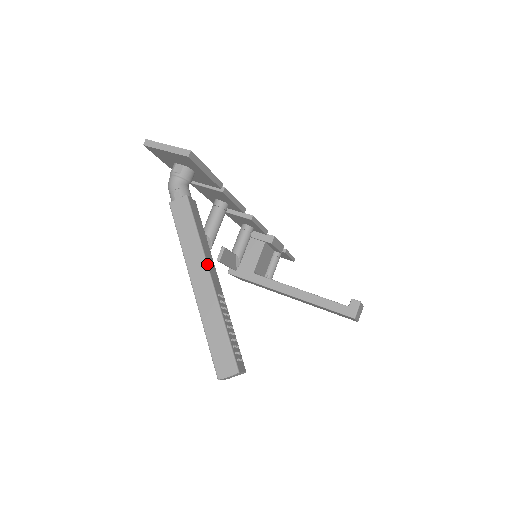
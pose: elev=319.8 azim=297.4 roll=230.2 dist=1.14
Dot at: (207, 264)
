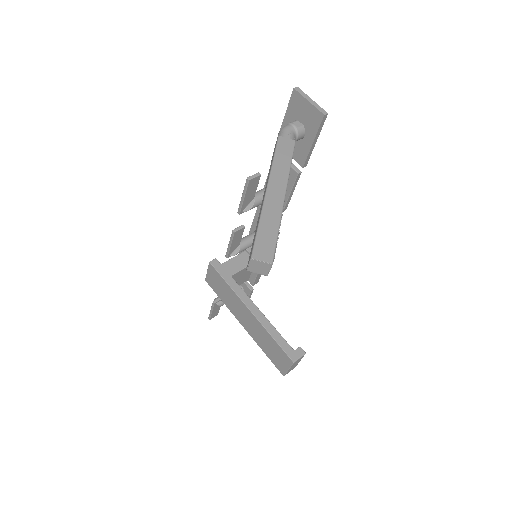
Dot at: occluded
